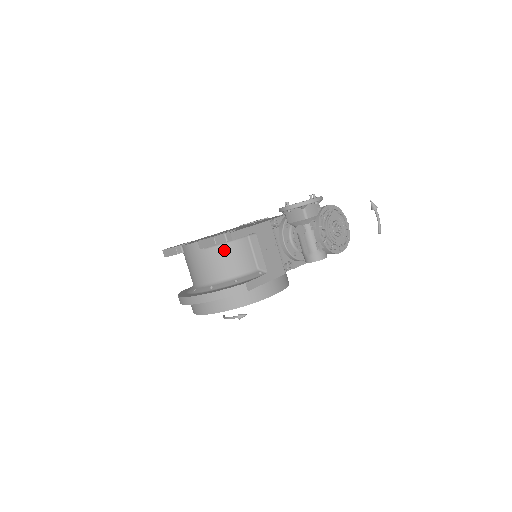
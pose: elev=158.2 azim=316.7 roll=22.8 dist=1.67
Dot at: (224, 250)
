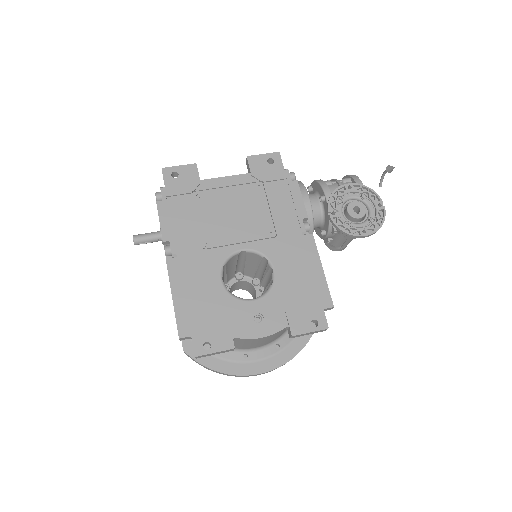
Dot at: occluded
